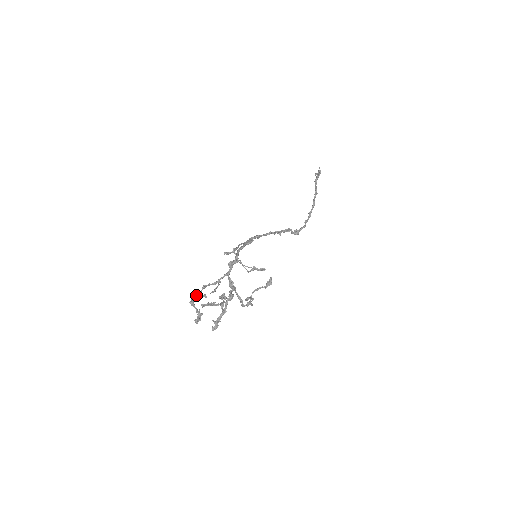
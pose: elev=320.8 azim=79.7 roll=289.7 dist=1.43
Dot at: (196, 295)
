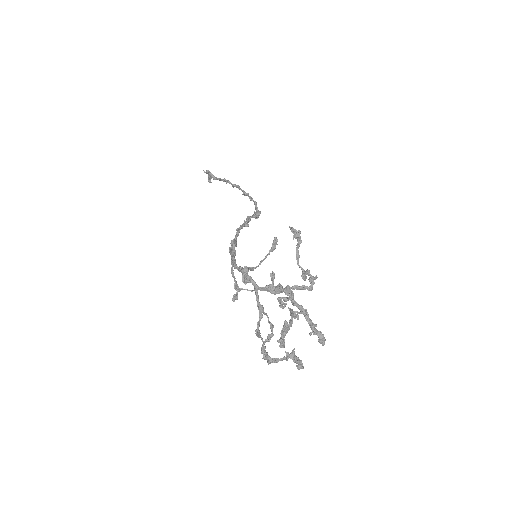
Dot at: (262, 348)
